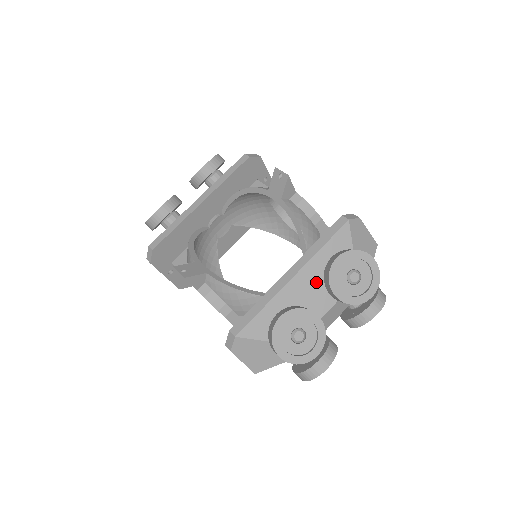
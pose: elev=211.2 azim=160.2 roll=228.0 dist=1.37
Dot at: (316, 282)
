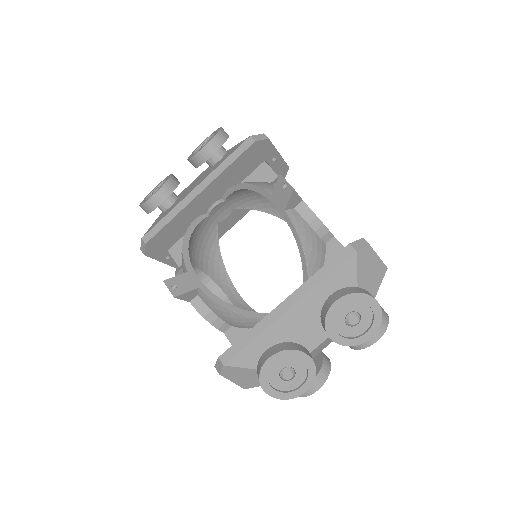
Dot at: (313, 314)
